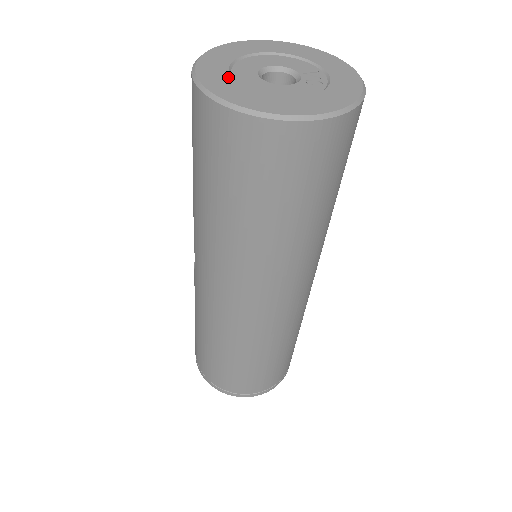
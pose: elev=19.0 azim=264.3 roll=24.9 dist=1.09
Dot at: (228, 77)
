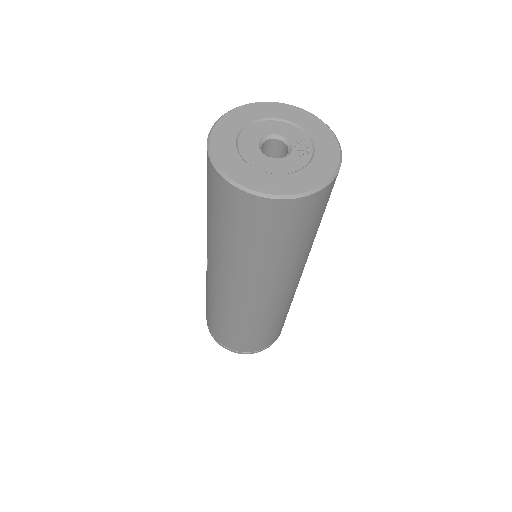
Dot at: (236, 154)
